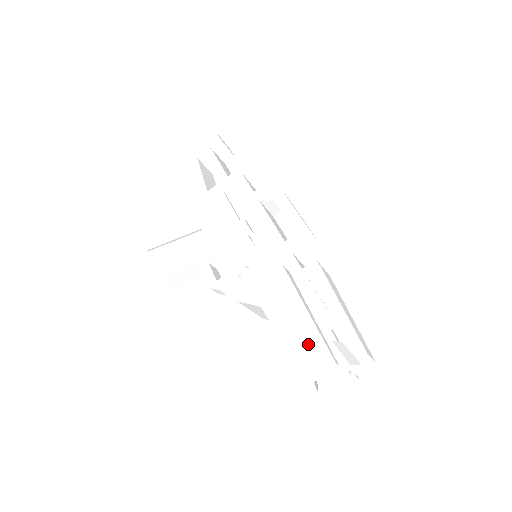
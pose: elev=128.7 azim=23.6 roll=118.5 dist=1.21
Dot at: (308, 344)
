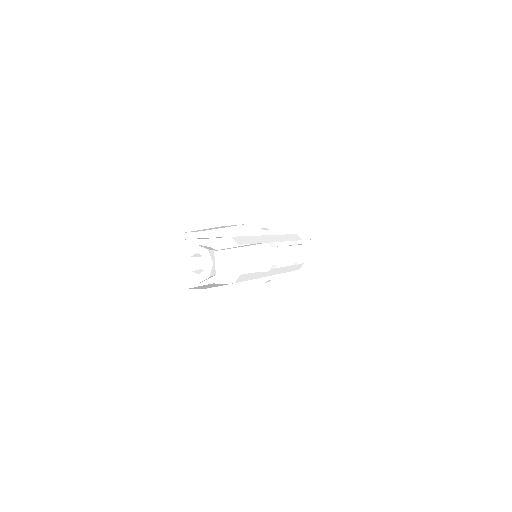
Dot at: occluded
